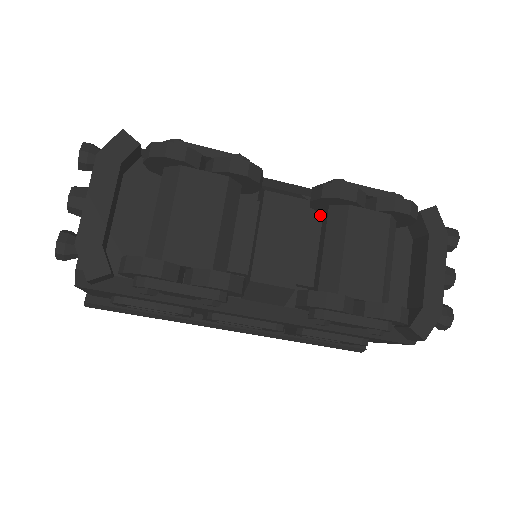
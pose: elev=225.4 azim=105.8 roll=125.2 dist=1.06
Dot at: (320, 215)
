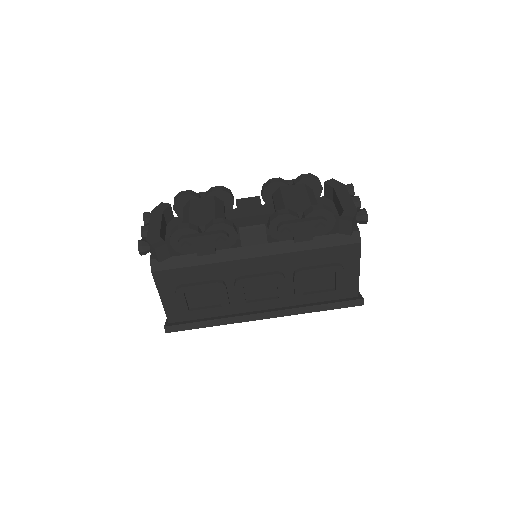
Dot at: (271, 203)
